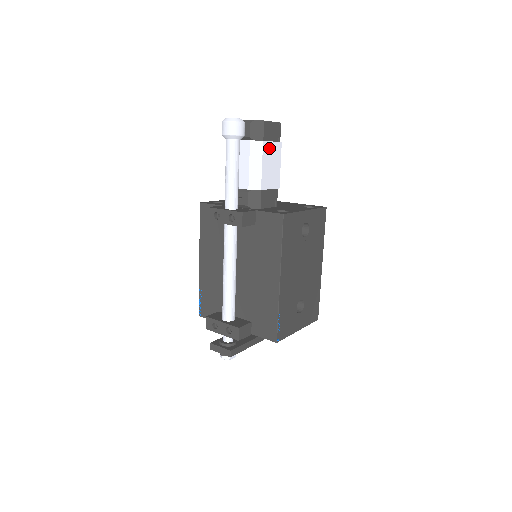
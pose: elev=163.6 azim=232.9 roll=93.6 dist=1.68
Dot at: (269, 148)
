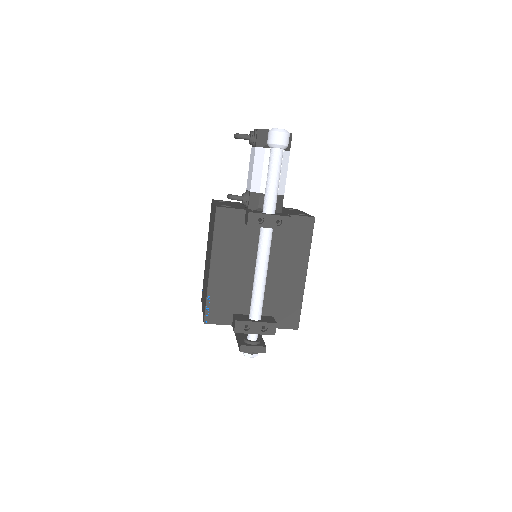
Dot at: occluded
